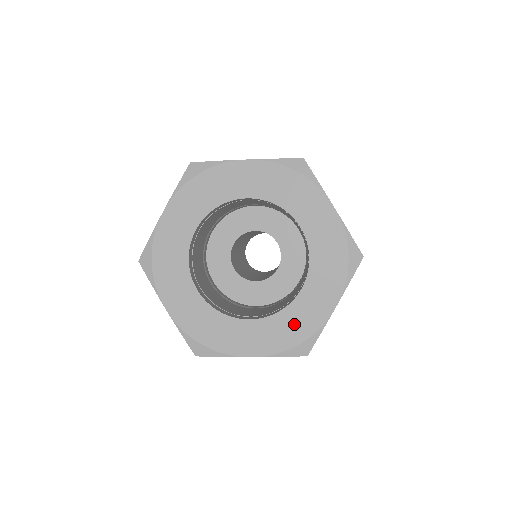
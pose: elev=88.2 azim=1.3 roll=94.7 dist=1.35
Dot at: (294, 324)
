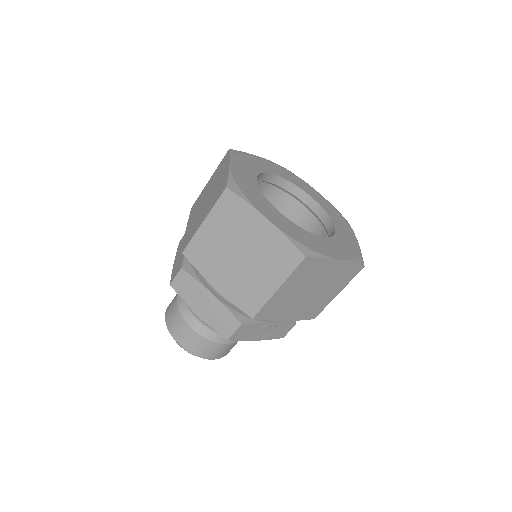
Dot at: (346, 244)
